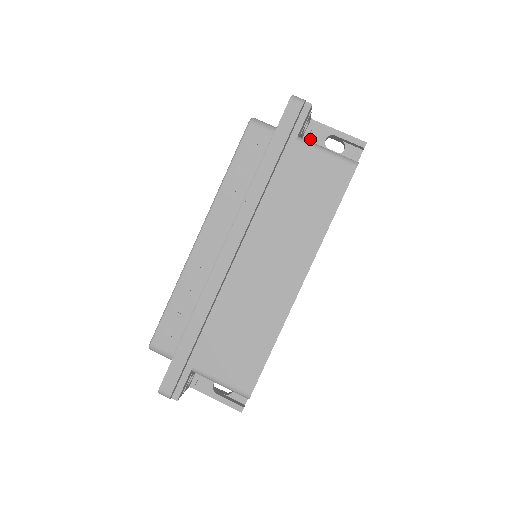
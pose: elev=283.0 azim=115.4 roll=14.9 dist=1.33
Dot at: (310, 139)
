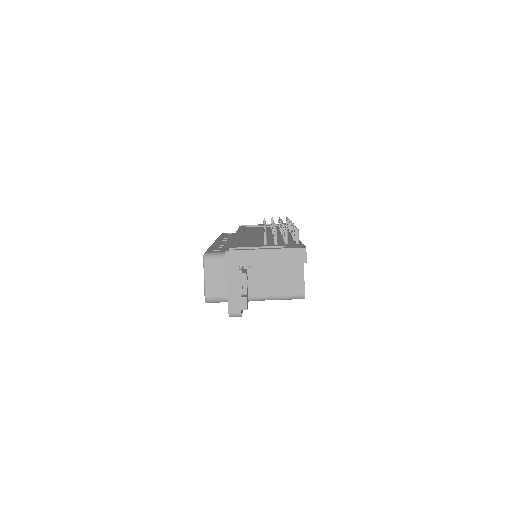
Dot at: occluded
